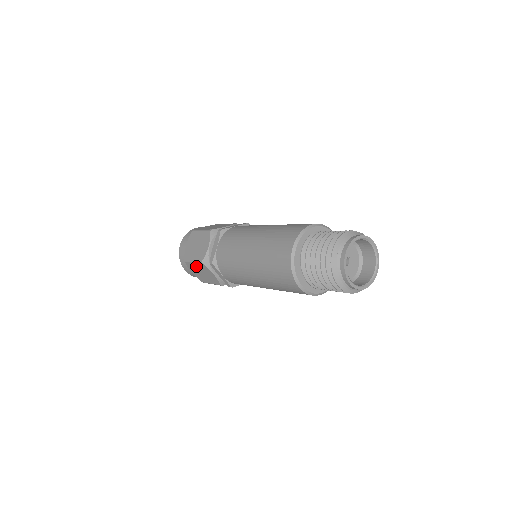
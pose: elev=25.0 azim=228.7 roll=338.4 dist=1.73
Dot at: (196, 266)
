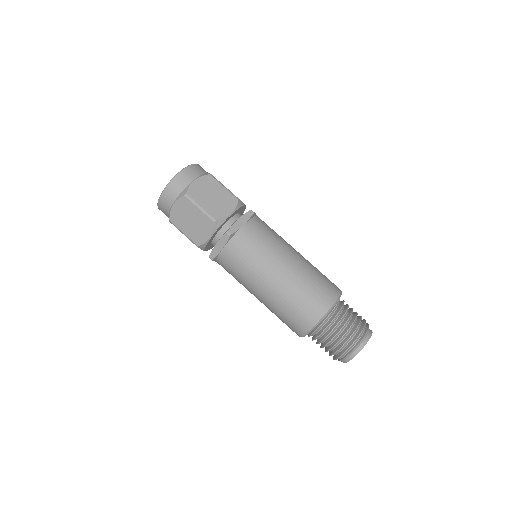
Dot at: occluded
